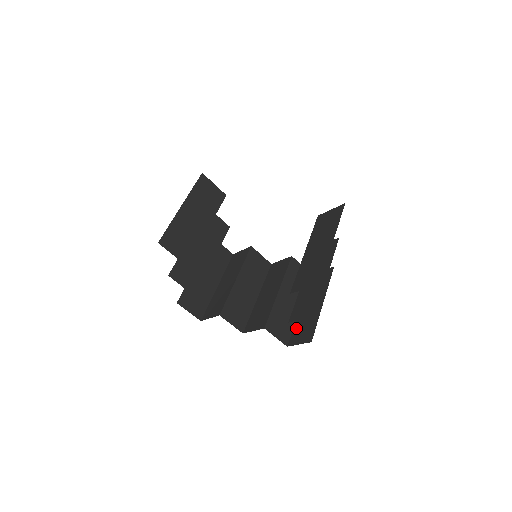
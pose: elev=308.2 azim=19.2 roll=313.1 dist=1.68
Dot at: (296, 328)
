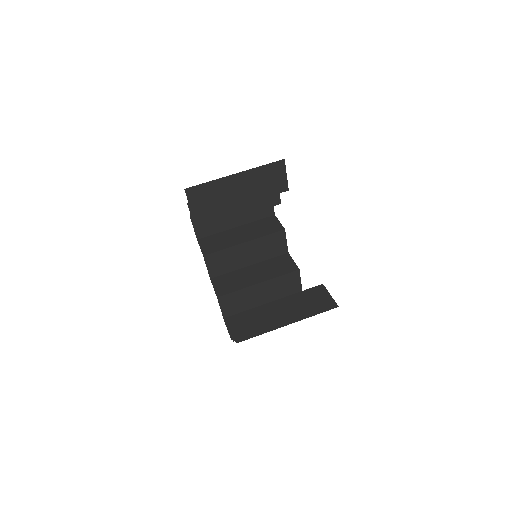
Dot at: occluded
